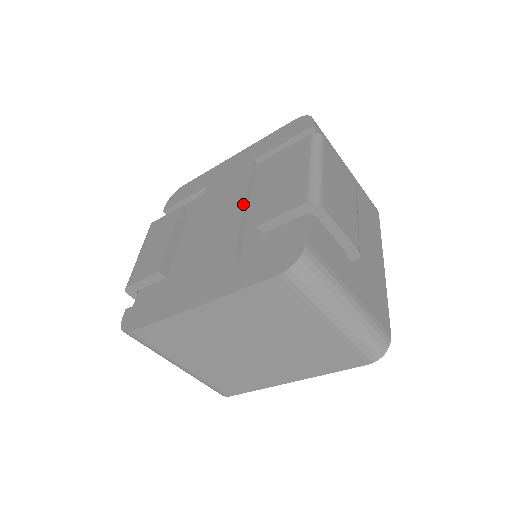
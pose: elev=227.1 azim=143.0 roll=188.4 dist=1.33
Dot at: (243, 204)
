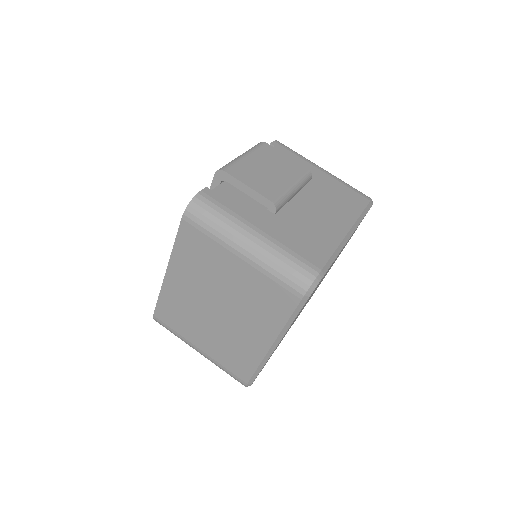
Dot at: occluded
